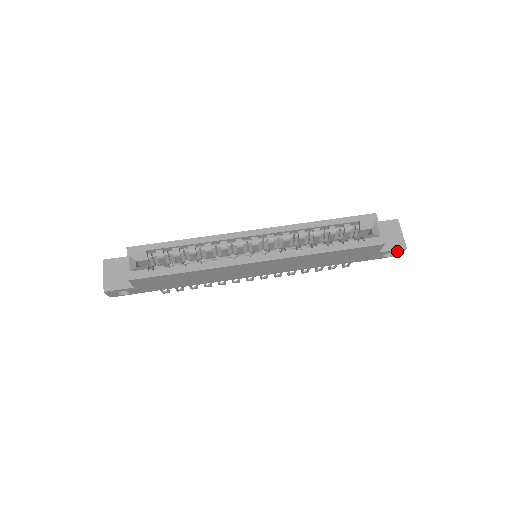
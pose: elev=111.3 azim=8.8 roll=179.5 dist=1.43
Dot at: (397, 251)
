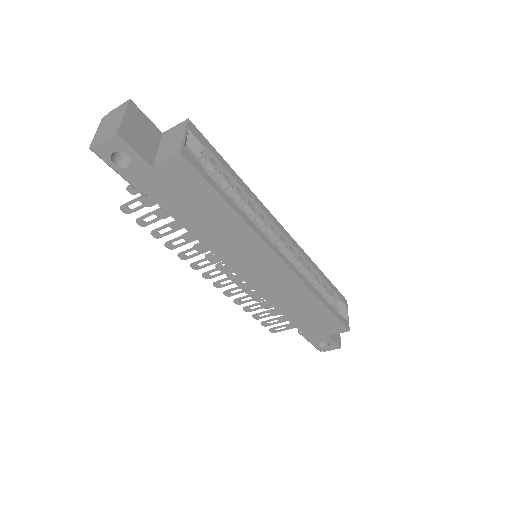
Dot at: (333, 345)
